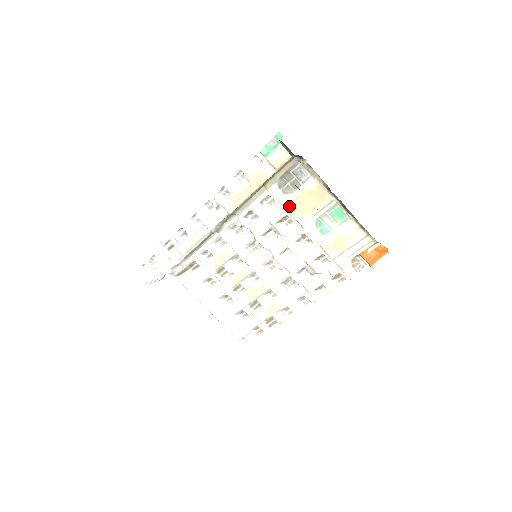
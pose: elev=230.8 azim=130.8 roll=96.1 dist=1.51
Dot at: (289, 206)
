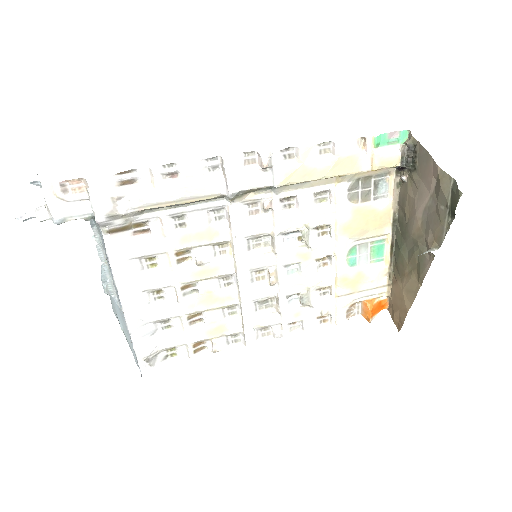
Dot at: (343, 216)
